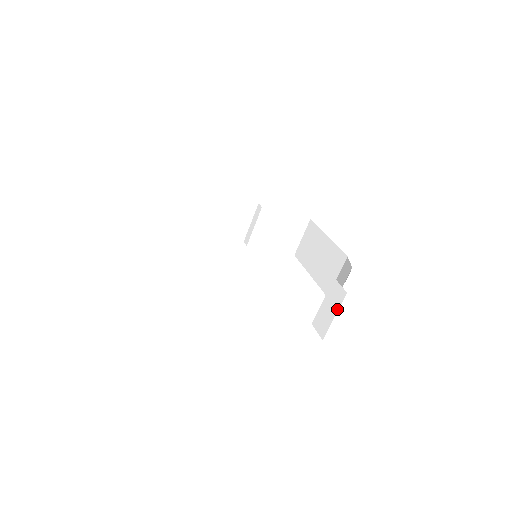
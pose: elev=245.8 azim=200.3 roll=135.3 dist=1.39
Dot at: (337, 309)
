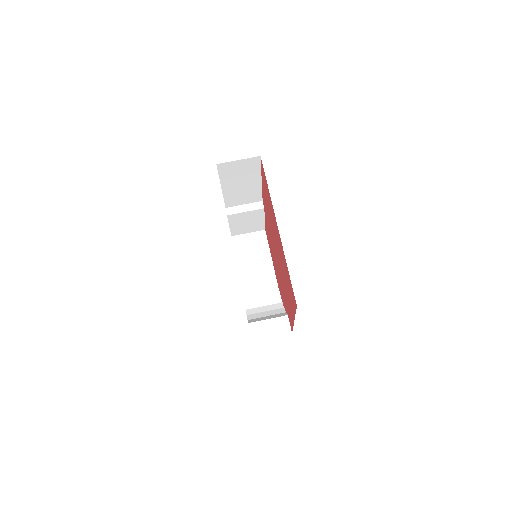
Dot at: (278, 335)
